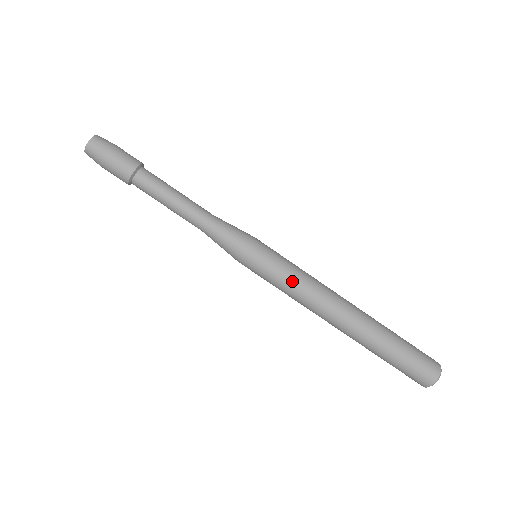
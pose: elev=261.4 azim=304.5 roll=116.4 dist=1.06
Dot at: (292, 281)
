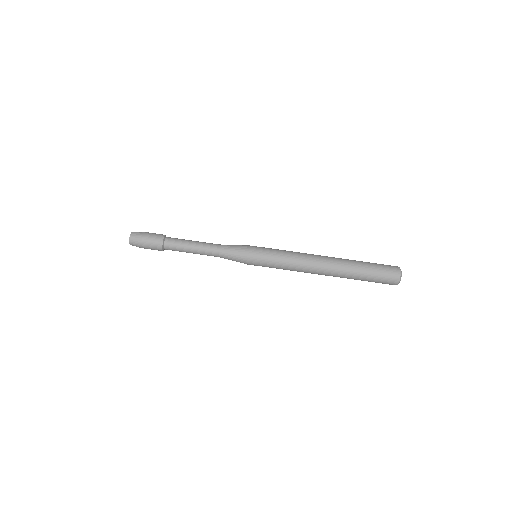
Dot at: (282, 268)
